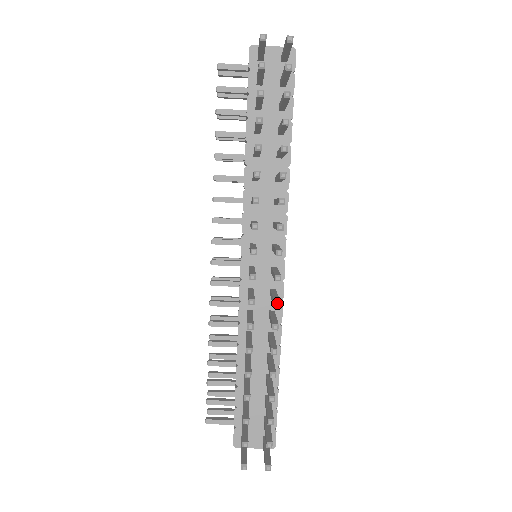
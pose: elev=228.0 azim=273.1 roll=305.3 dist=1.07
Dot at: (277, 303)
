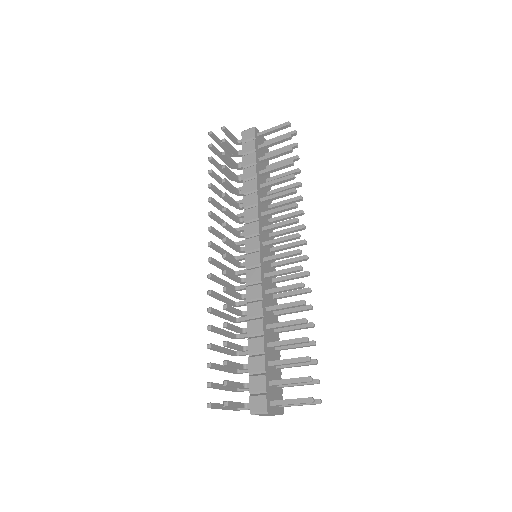
Dot at: occluded
